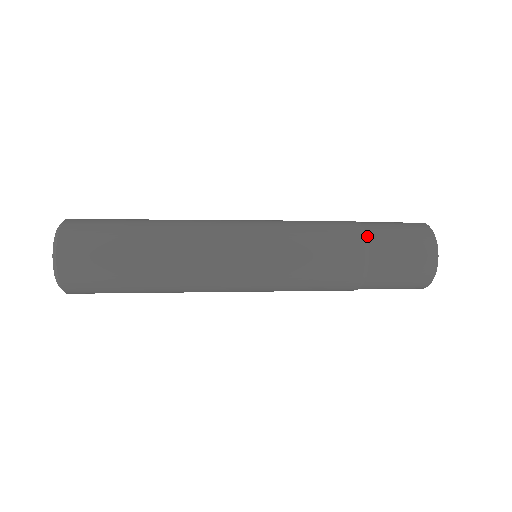
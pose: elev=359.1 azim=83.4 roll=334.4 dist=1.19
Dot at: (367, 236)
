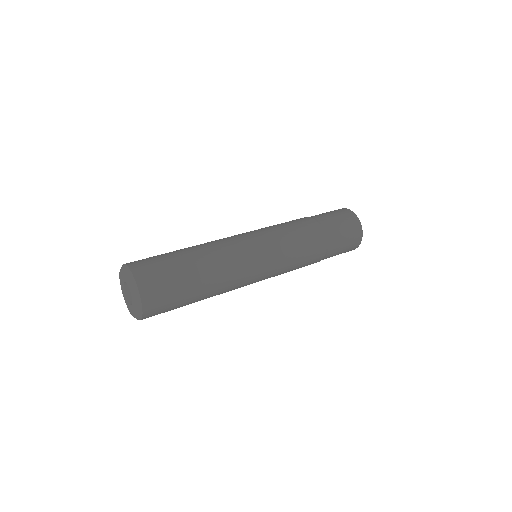
Dot at: (323, 226)
